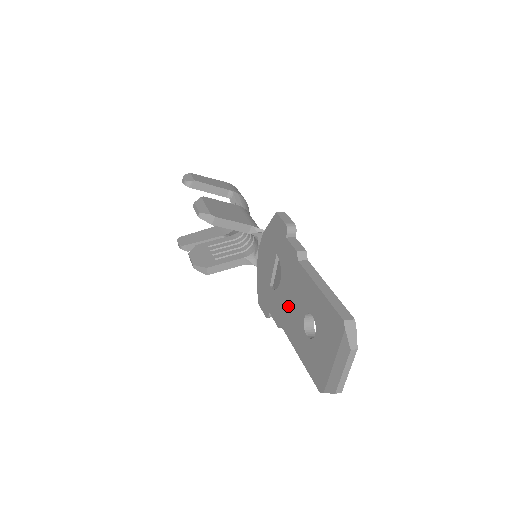
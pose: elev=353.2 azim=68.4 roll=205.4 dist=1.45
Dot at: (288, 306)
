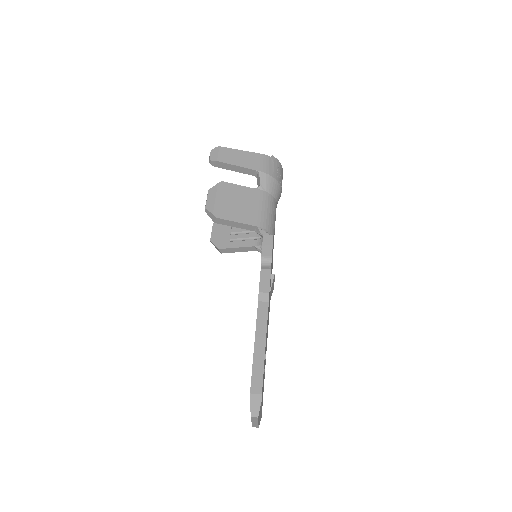
Dot at: occluded
